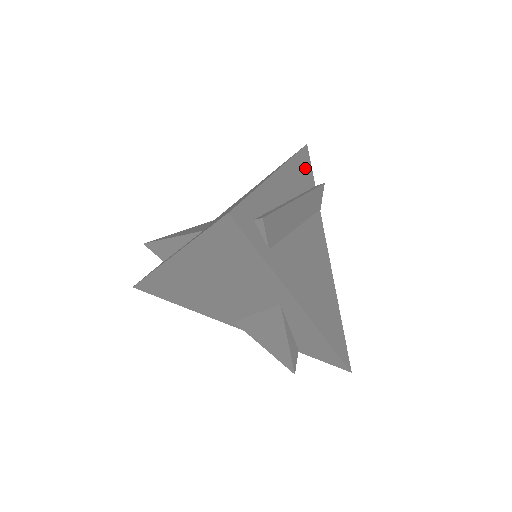
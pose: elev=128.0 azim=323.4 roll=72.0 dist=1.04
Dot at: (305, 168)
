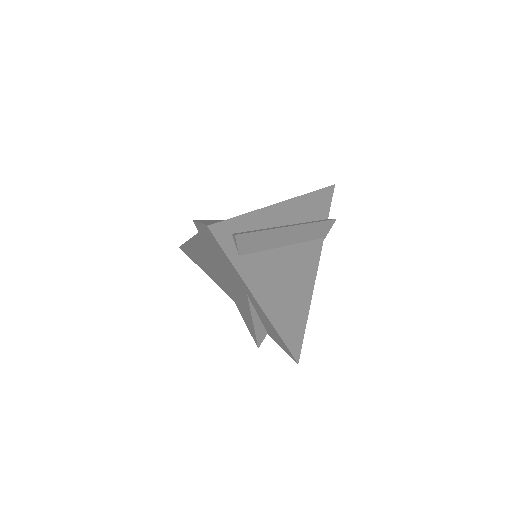
Dot at: (321, 203)
